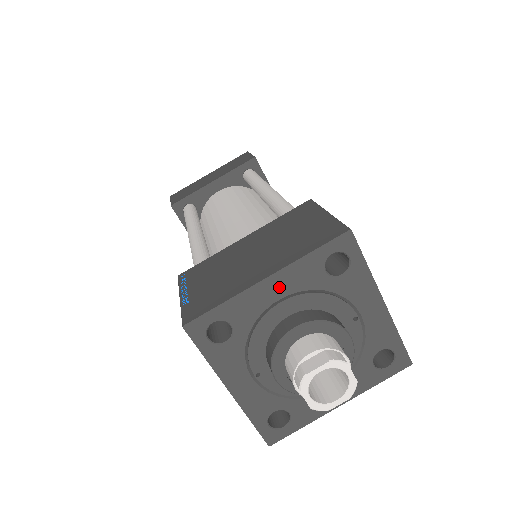
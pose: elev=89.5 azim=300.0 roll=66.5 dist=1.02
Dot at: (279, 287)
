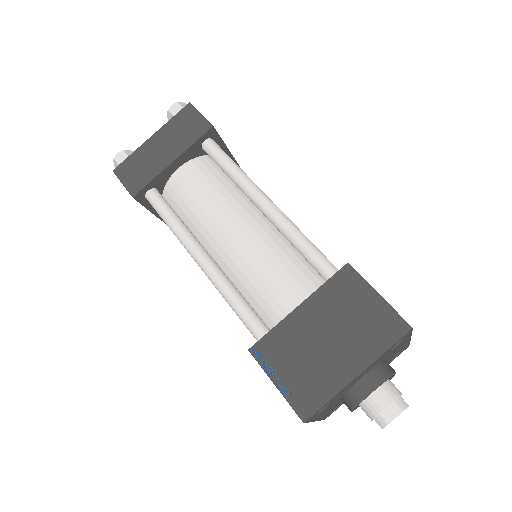
Dot at: (362, 374)
